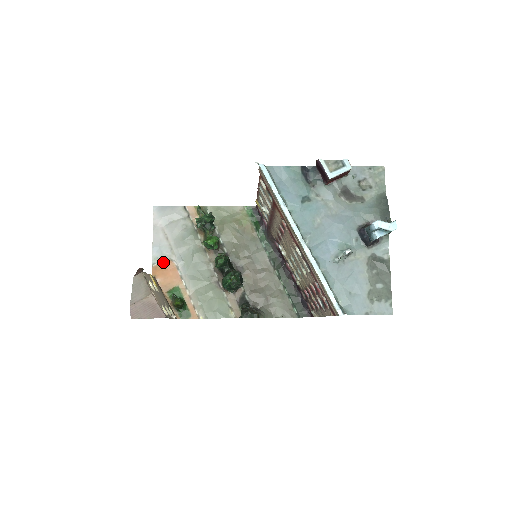
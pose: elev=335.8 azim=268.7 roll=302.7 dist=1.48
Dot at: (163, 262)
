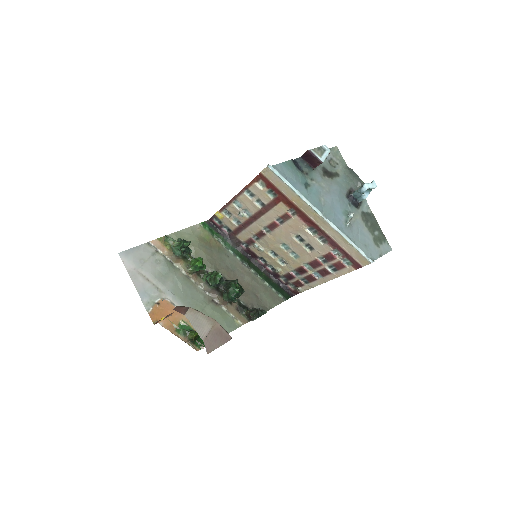
Dot at: (157, 304)
